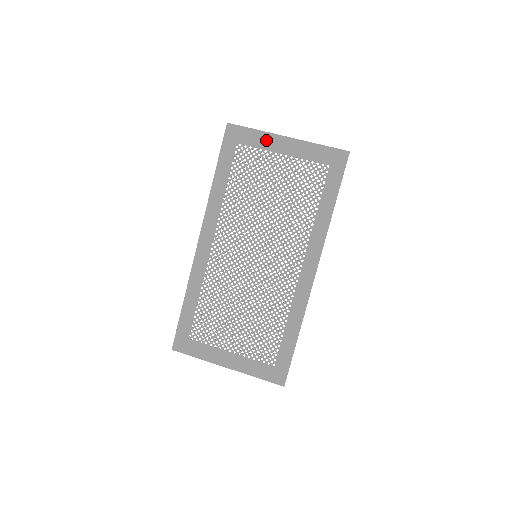
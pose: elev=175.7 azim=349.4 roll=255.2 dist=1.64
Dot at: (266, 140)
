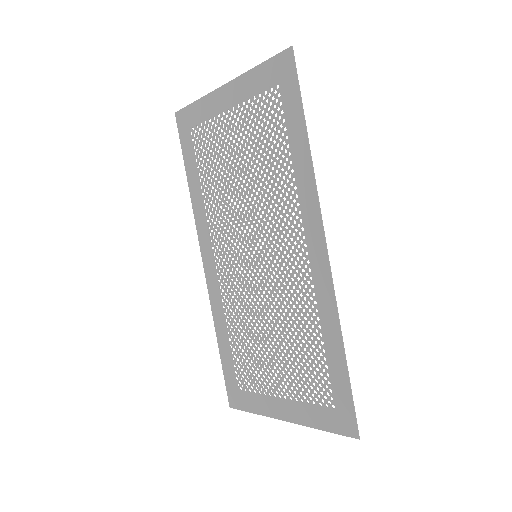
Dot at: (209, 105)
